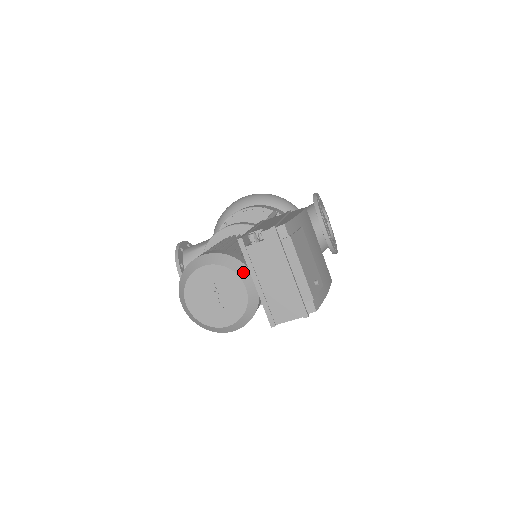
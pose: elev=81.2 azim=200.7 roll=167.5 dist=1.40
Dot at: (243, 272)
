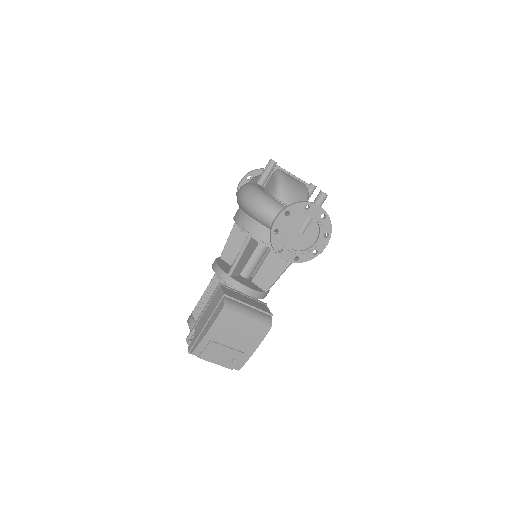
Dot at: occluded
